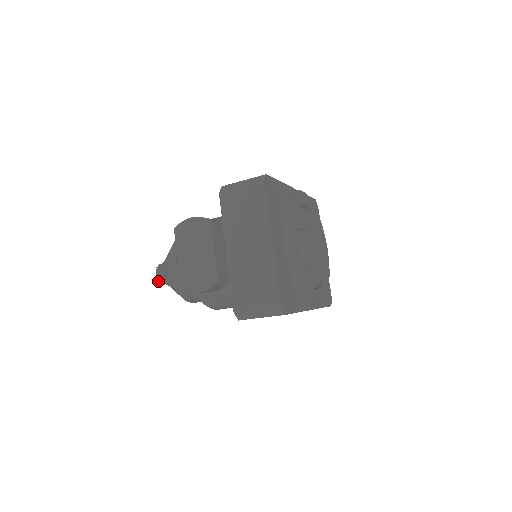
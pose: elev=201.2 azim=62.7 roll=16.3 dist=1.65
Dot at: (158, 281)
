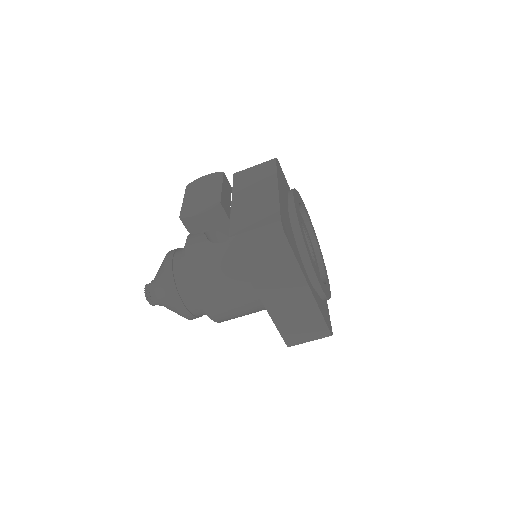
Dot at: (145, 295)
